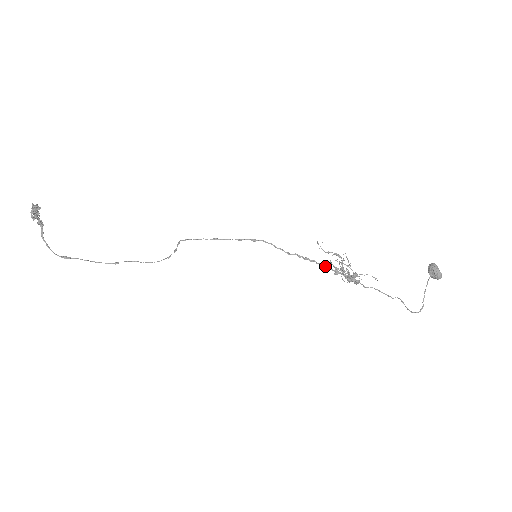
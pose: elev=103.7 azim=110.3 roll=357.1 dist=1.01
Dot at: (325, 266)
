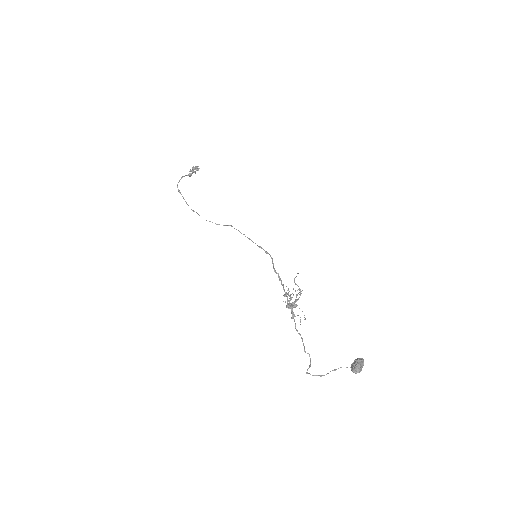
Dot at: occluded
